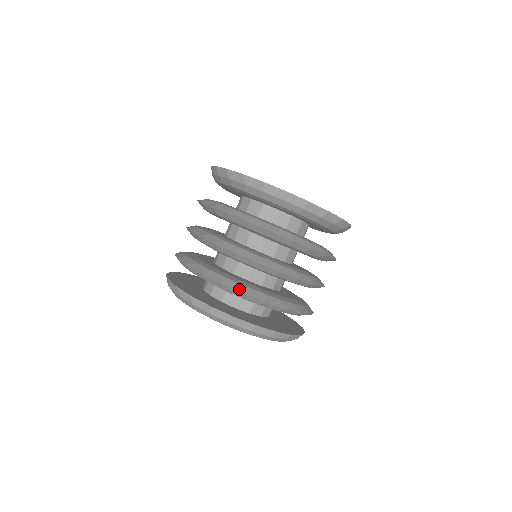
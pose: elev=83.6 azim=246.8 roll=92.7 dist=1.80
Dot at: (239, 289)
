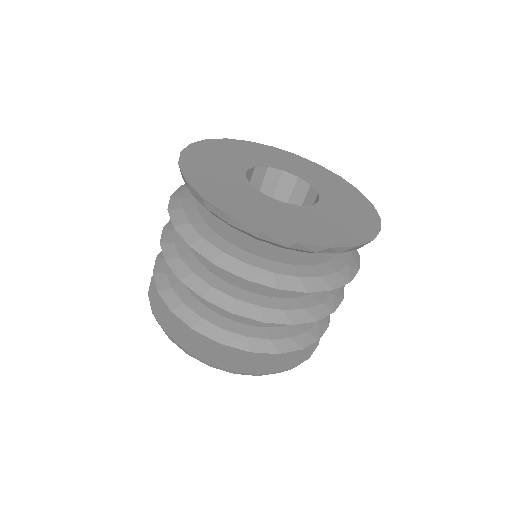
Dot at: (189, 321)
